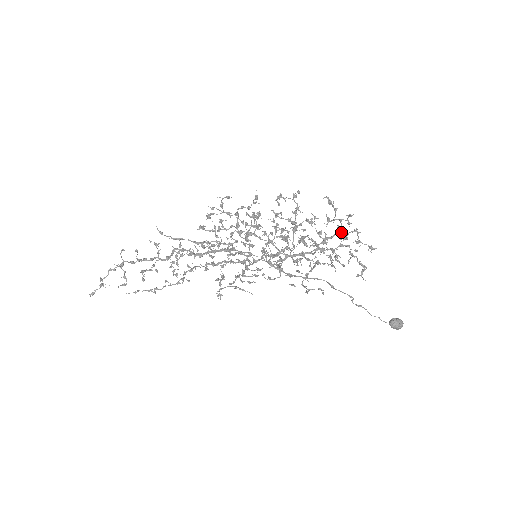
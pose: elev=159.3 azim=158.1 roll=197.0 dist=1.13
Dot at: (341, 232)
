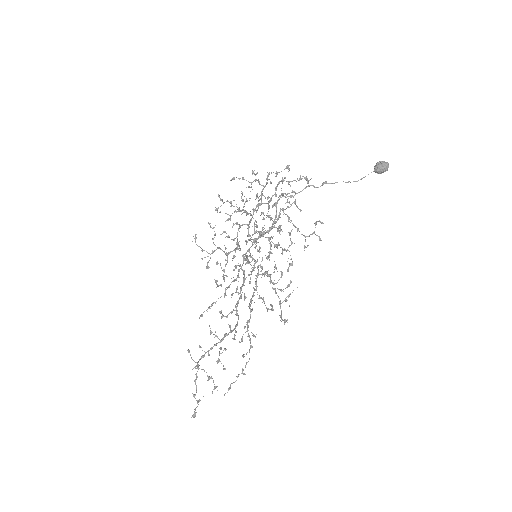
Dot at: (266, 184)
